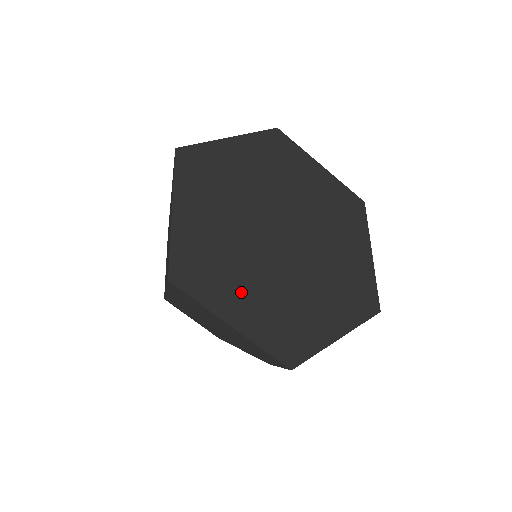
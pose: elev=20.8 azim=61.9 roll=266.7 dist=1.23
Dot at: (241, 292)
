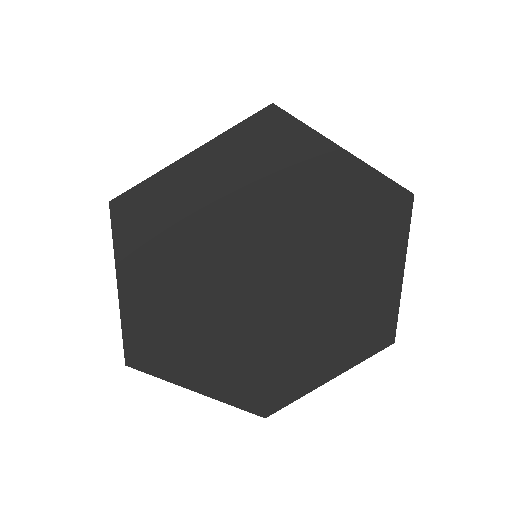
Dot at: (209, 359)
